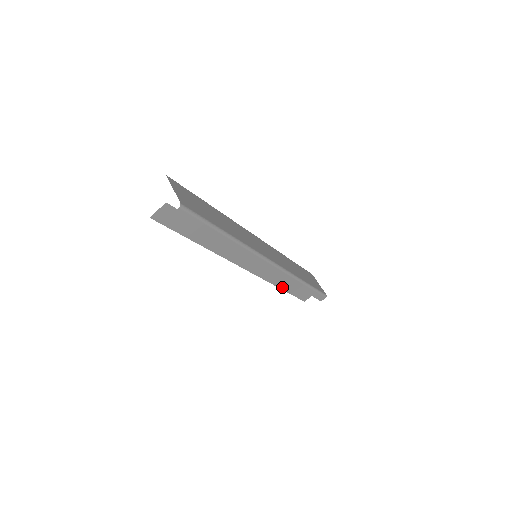
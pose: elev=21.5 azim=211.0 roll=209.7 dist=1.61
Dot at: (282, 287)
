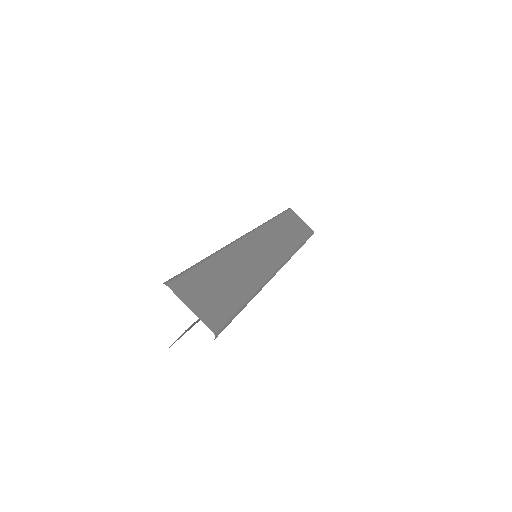
Dot at: occluded
